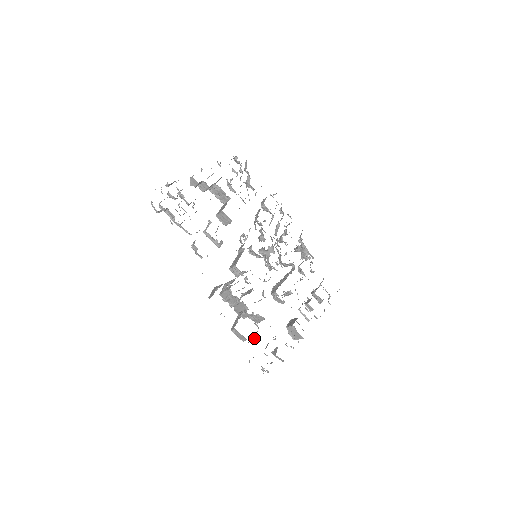
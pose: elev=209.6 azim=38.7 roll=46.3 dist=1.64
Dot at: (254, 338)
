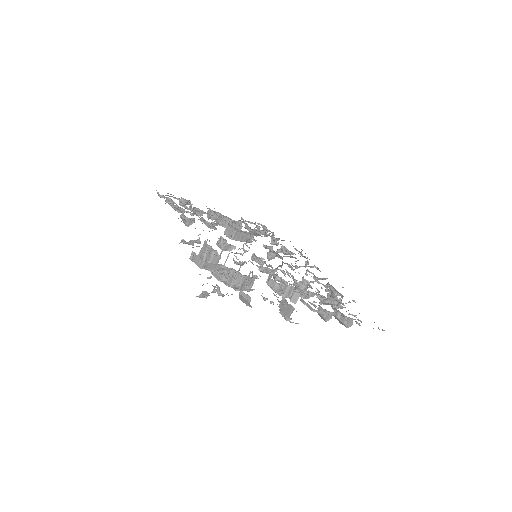
Dot at: occluded
